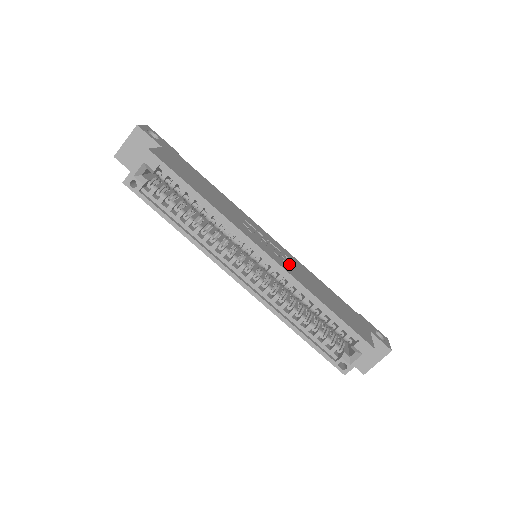
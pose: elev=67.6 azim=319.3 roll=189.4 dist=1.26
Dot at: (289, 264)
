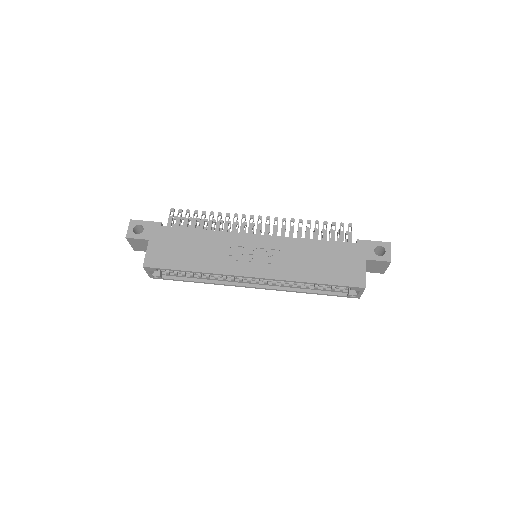
Dot at: (277, 259)
